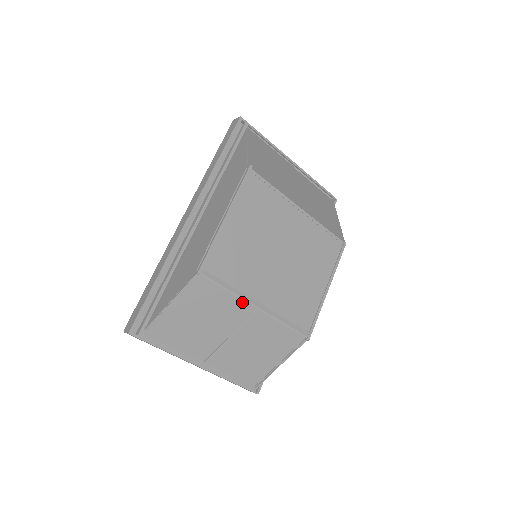
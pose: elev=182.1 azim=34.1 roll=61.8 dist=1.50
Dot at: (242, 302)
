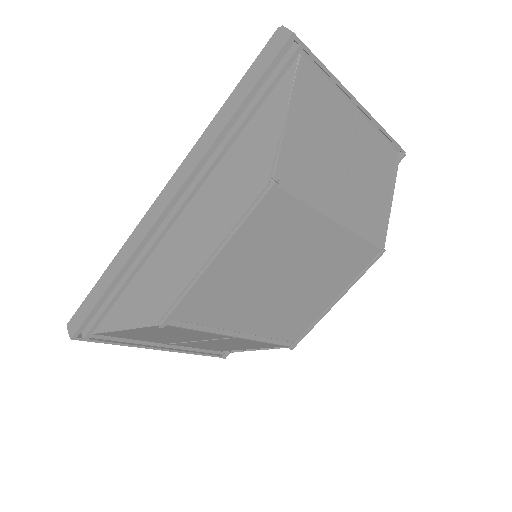
Dot at: (218, 334)
